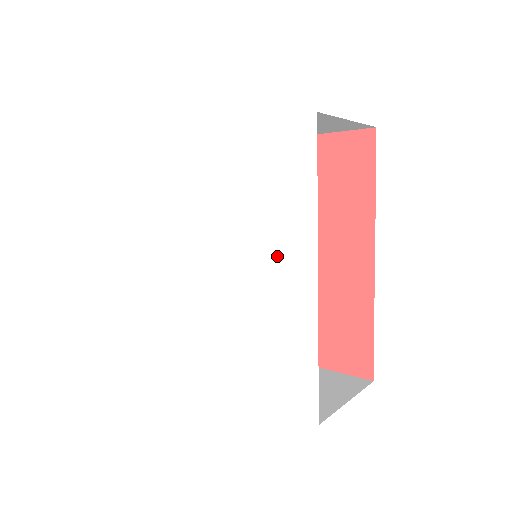
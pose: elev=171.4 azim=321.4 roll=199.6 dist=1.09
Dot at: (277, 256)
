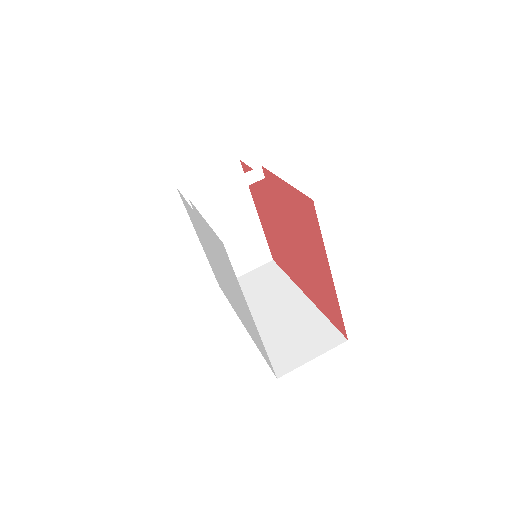
Dot at: occluded
